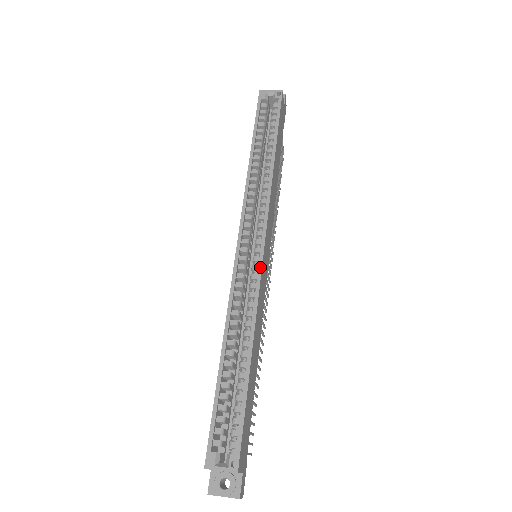
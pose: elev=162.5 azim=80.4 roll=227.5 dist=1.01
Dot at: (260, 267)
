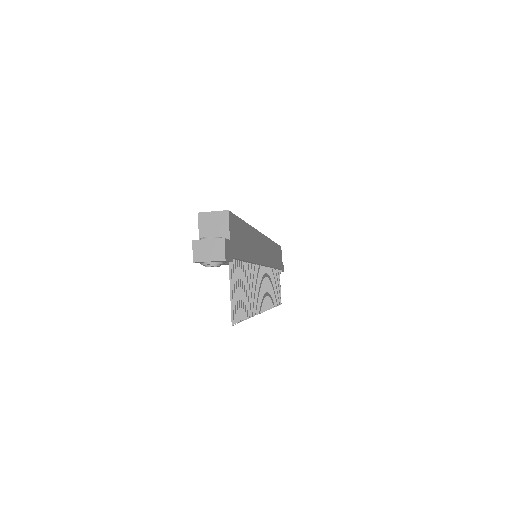
Dot at: occluded
